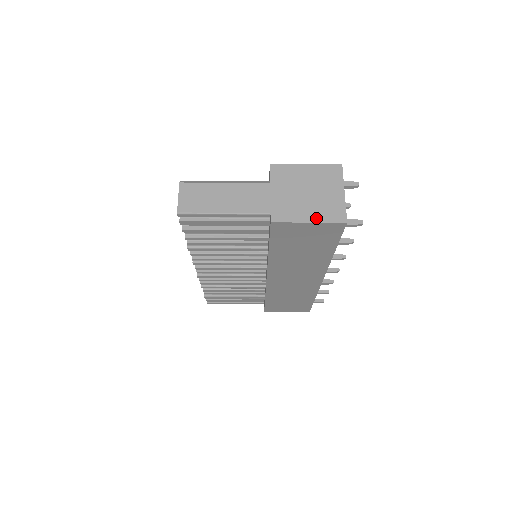
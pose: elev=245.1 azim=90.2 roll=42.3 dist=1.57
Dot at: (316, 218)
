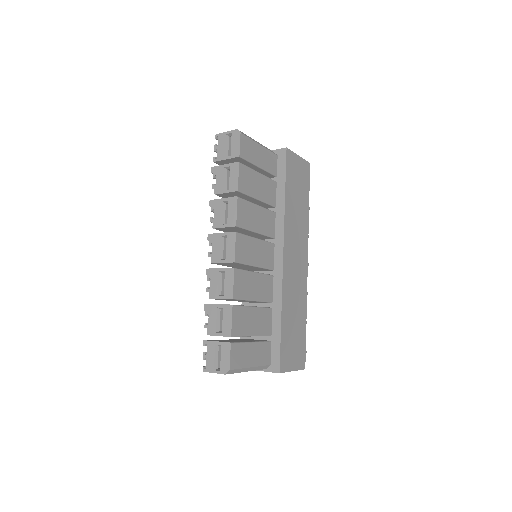
Dot at: occluded
